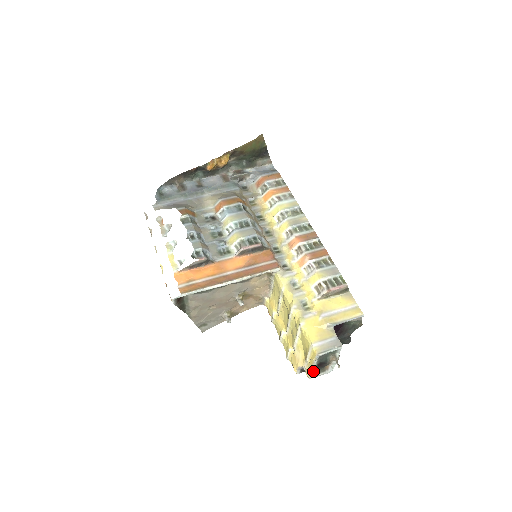
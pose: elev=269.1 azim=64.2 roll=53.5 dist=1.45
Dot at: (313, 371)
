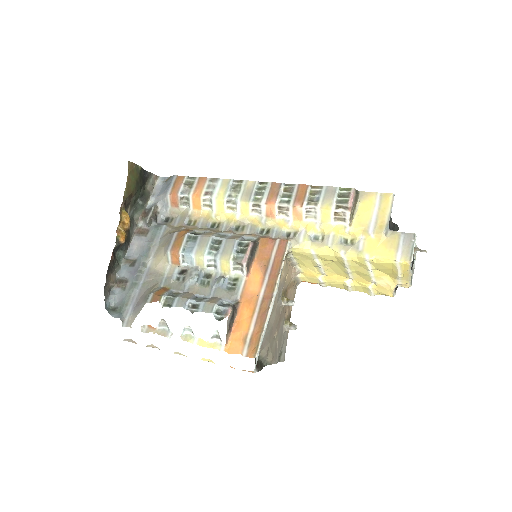
Dot at: (410, 279)
